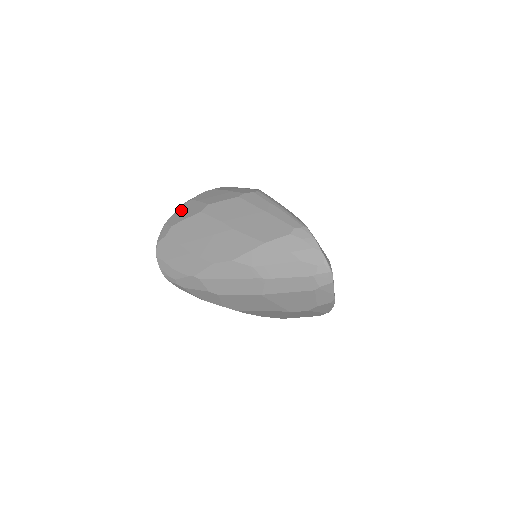
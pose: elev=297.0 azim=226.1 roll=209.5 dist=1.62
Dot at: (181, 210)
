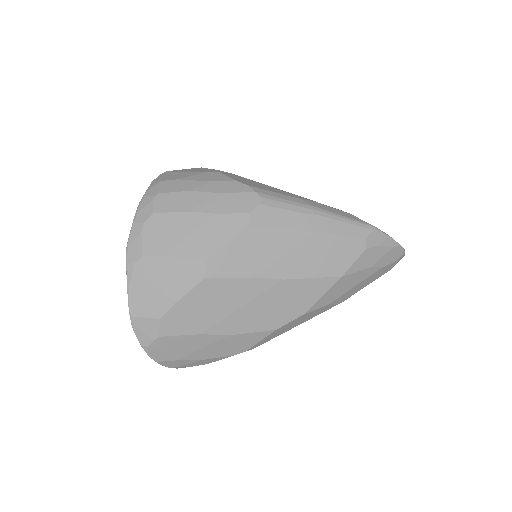
Dot at: (144, 283)
